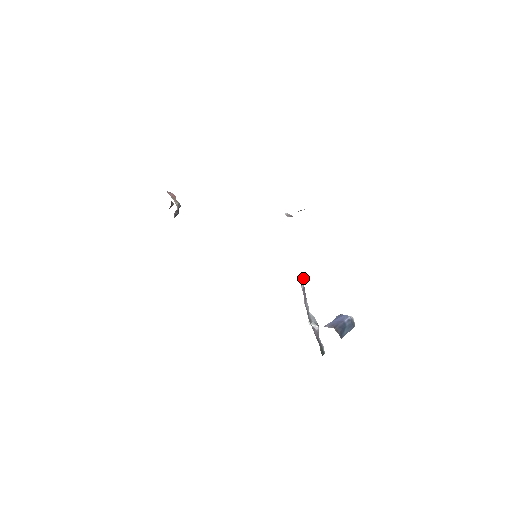
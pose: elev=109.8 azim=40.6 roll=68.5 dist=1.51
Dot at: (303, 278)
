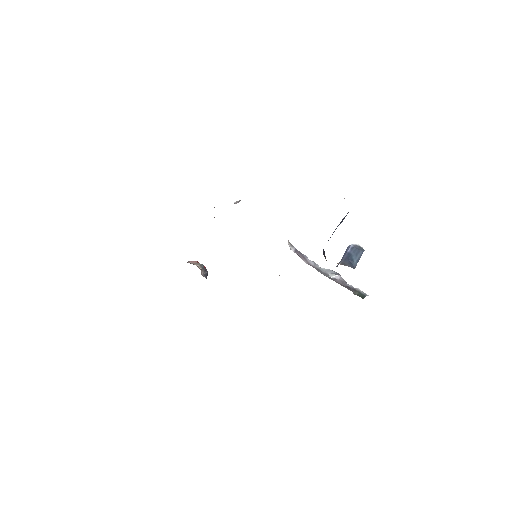
Dot at: (289, 243)
